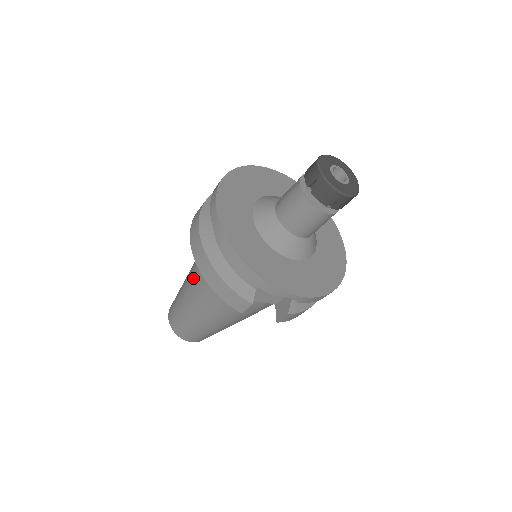
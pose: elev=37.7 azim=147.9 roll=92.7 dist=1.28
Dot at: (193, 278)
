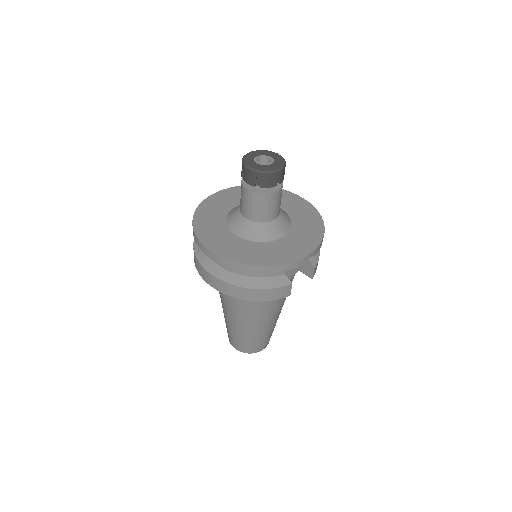
Dot at: (233, 309)
